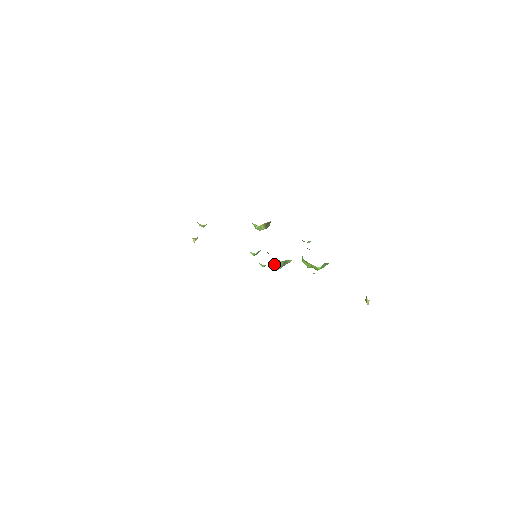
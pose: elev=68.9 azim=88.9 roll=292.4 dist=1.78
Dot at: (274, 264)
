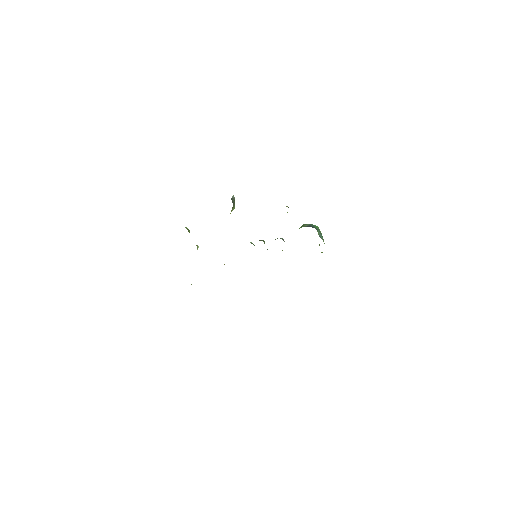
Dot at: occluded
